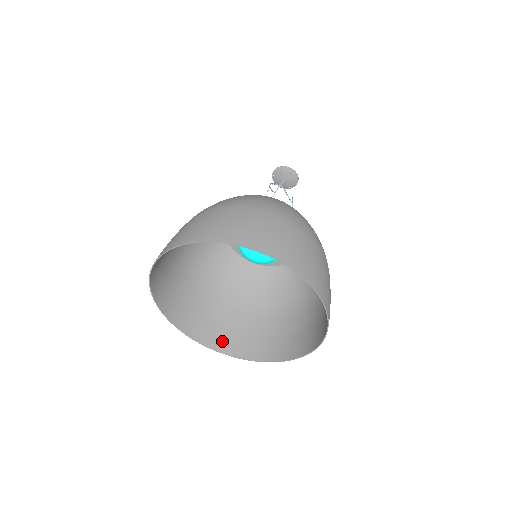
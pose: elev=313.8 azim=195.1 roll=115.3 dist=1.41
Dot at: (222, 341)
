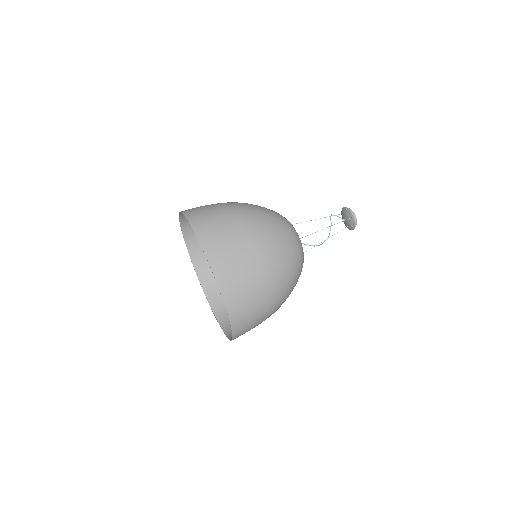
Dot at: (194, 238)
